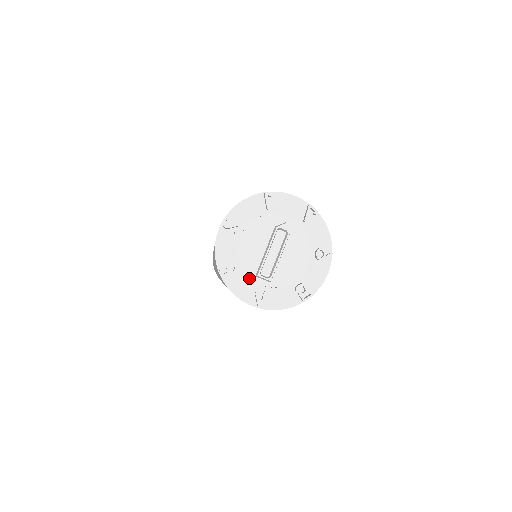
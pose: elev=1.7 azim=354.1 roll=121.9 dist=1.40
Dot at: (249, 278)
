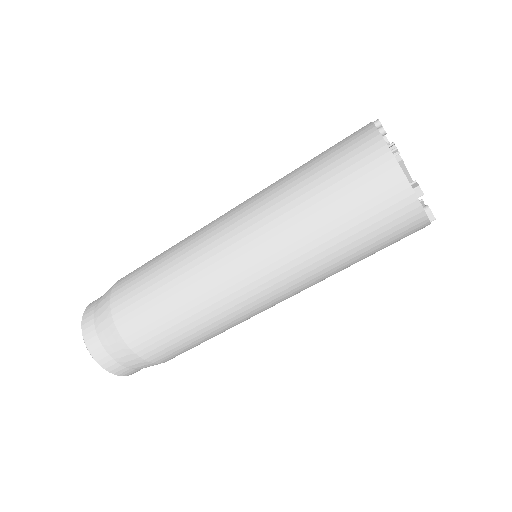
Dot at: occluded
